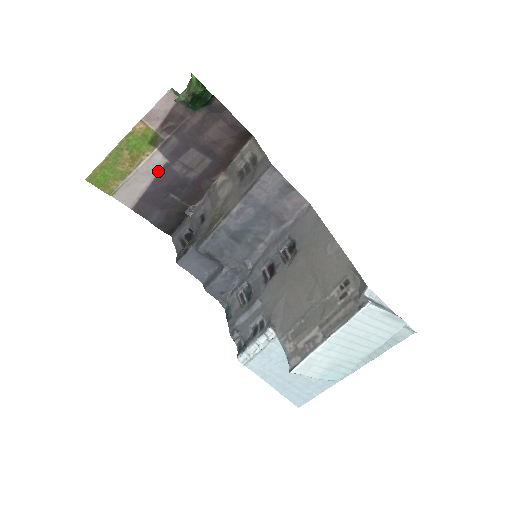
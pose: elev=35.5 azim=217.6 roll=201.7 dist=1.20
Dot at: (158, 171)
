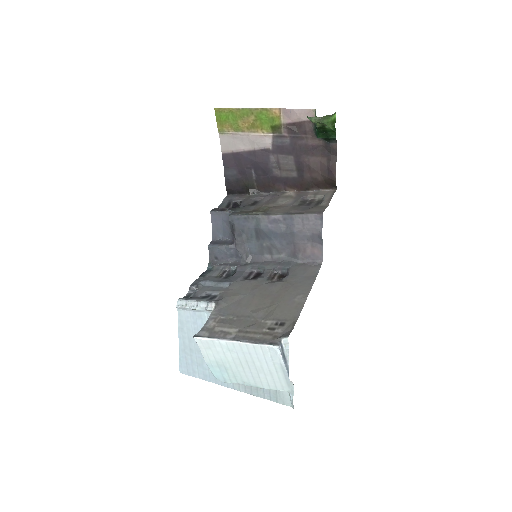
Dot at: (260, 148)
